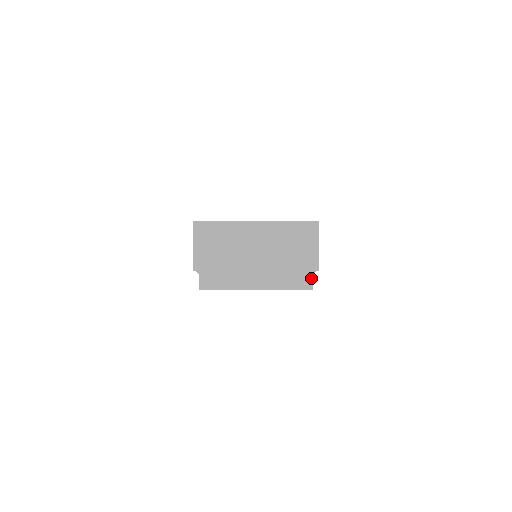
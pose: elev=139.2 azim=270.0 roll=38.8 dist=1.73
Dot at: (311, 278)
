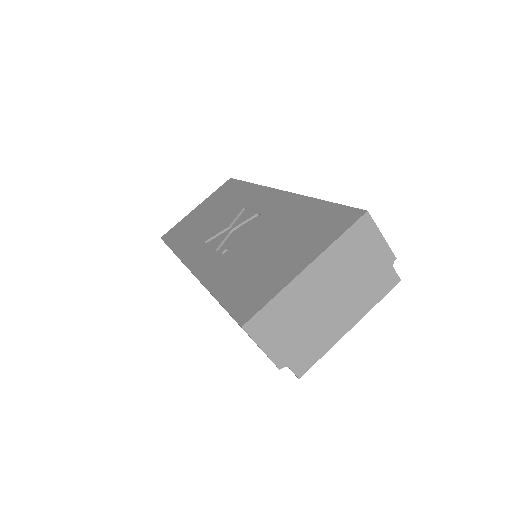
Dot at: (393, 272)
